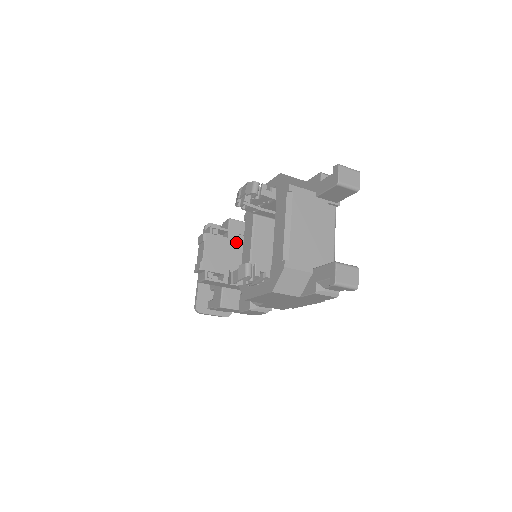
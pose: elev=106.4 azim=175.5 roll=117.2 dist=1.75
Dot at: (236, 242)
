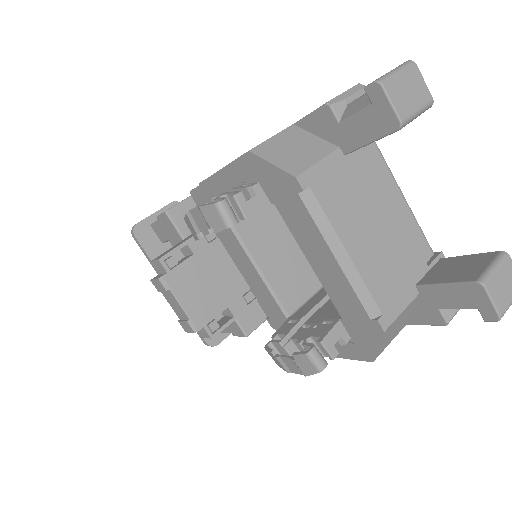
Dot at: (208, 249)
